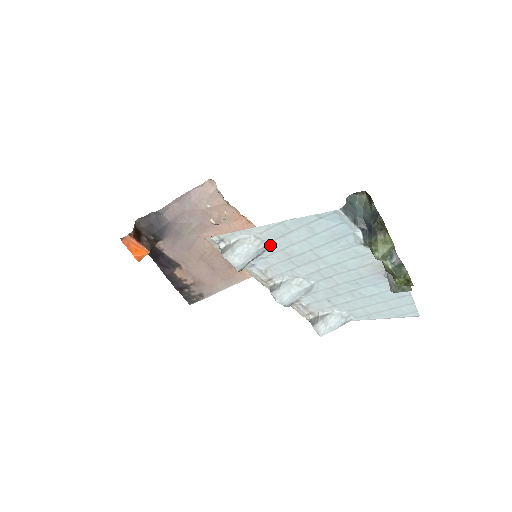
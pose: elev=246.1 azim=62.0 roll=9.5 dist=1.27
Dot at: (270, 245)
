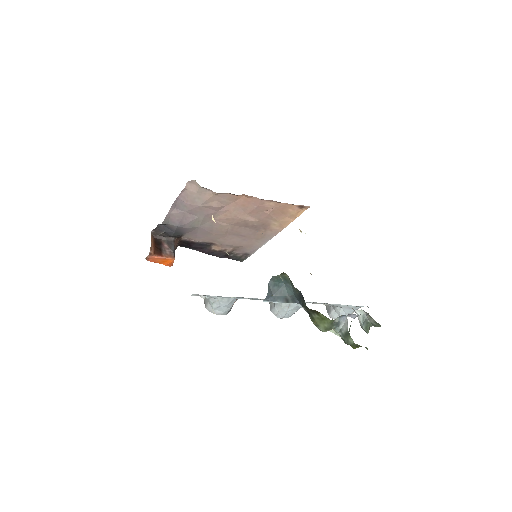
Dot at: occluded
